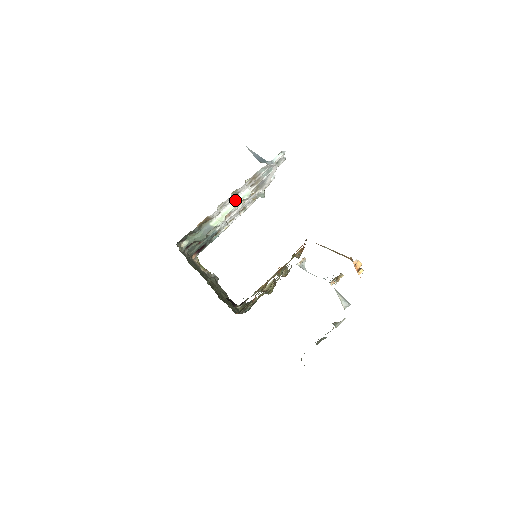
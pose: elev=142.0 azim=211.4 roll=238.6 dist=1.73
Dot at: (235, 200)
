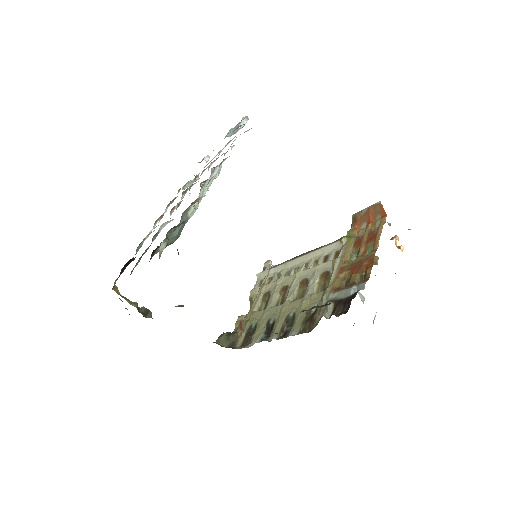
Dot at: occluded
